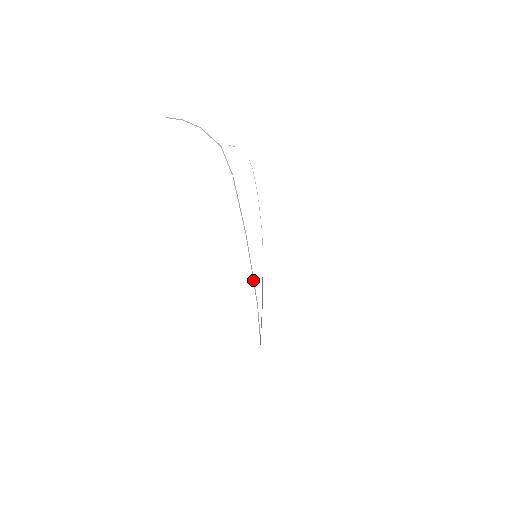
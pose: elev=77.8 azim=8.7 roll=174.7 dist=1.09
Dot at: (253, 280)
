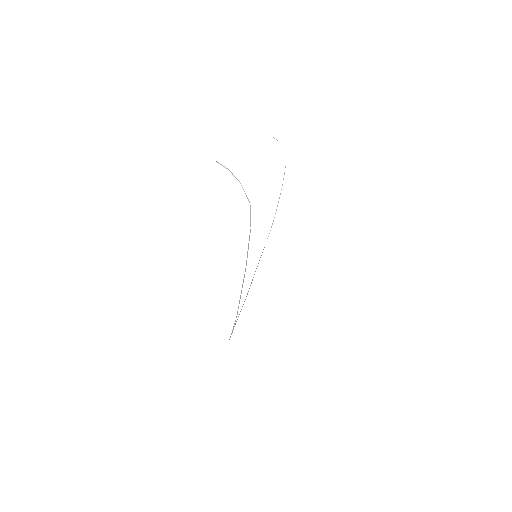
Dot at: occluded
